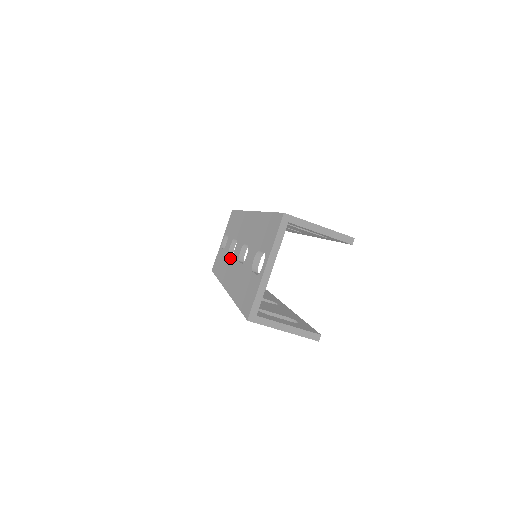
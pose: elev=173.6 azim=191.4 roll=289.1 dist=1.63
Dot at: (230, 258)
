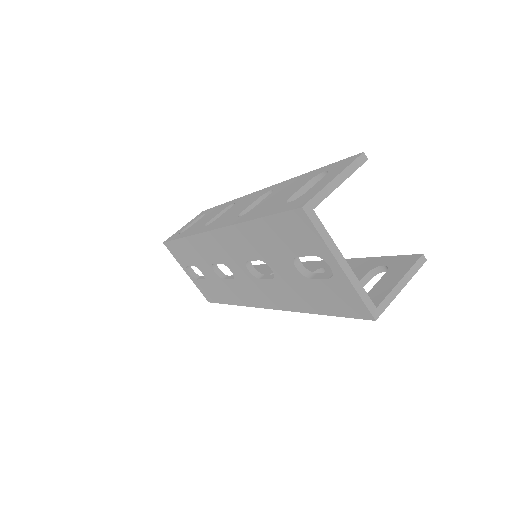
Dot at: (234, 282)
